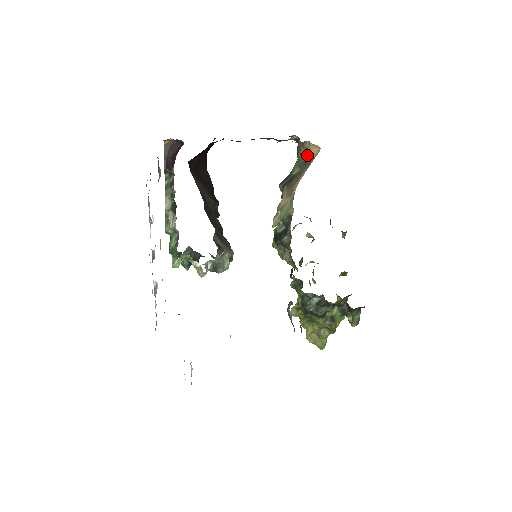
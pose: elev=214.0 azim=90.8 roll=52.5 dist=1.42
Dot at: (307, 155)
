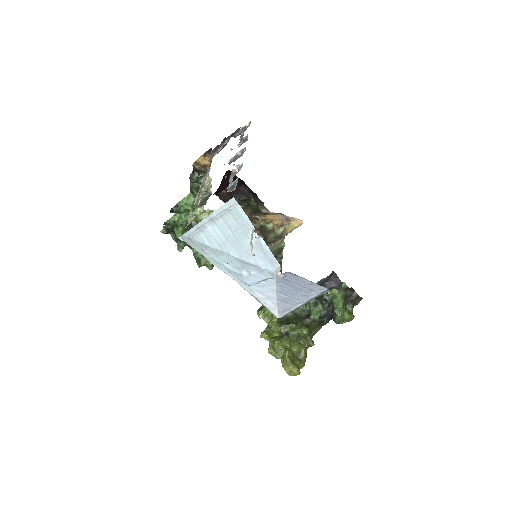
Dot at: occluded
